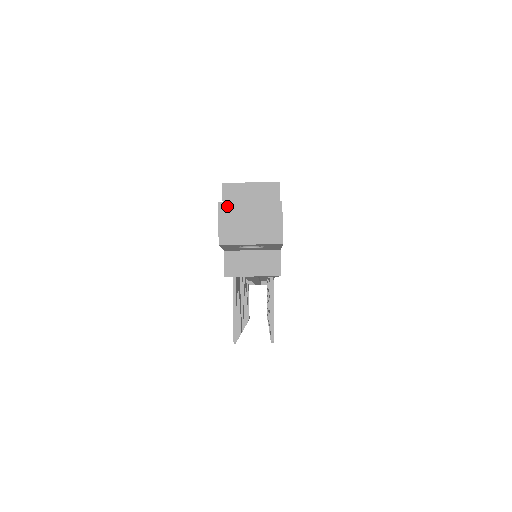
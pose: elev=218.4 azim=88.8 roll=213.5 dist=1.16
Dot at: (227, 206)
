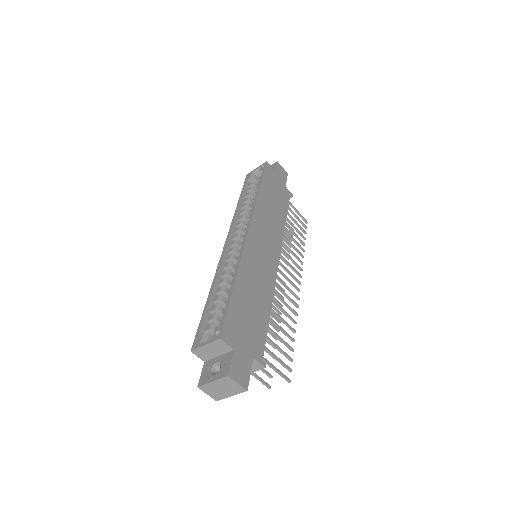
Dot at: (203, 387)
